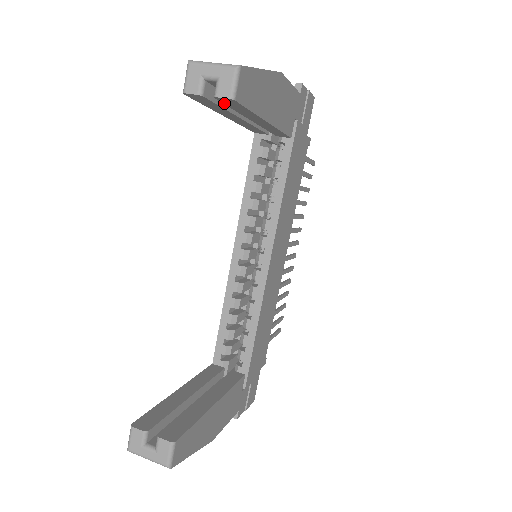
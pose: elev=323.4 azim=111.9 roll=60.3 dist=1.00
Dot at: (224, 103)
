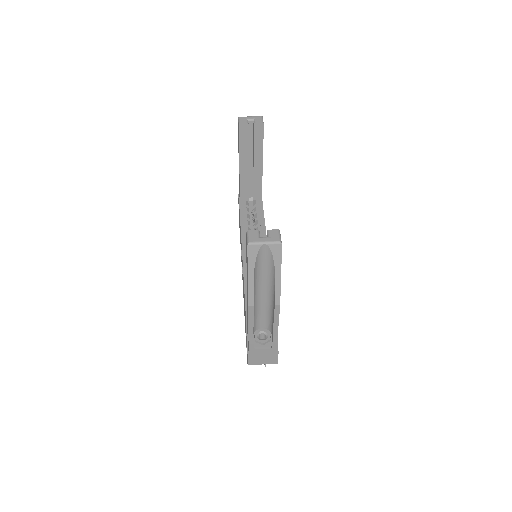
Dot at: (254, 133)
